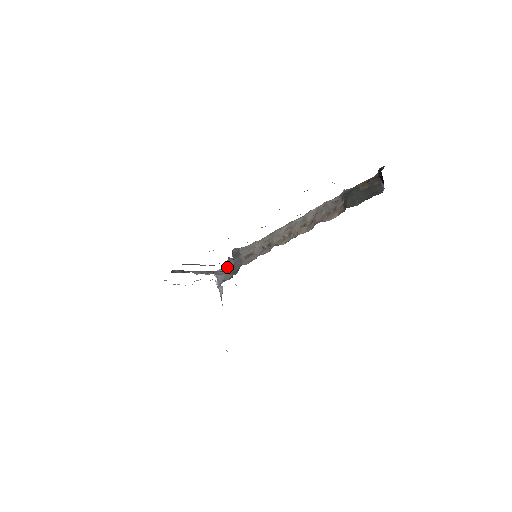
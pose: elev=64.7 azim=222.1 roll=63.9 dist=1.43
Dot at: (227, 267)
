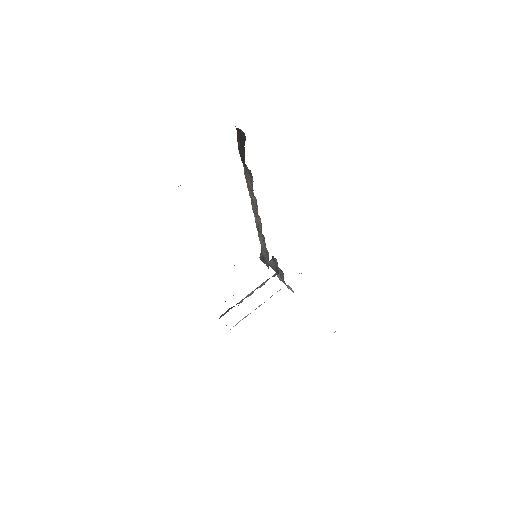
Dot at: occluded
